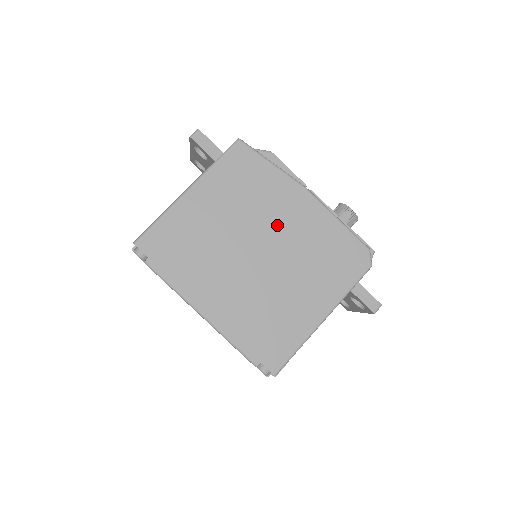
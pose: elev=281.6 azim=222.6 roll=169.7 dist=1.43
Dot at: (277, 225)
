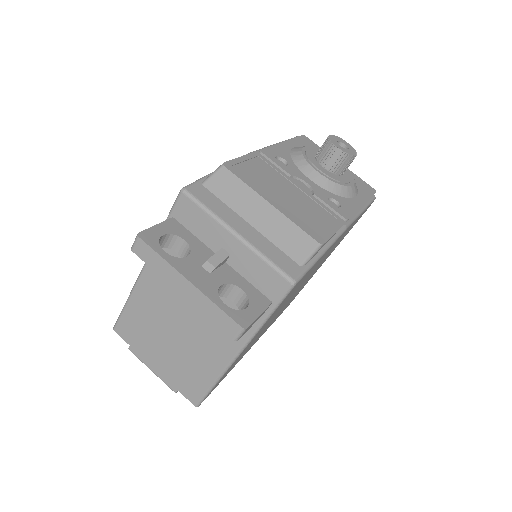
Dot at: occluded
